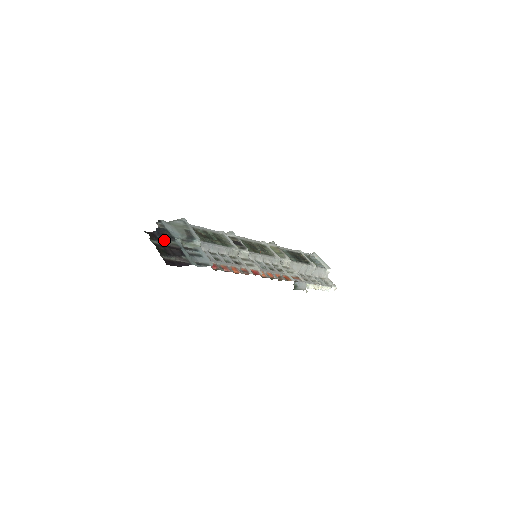
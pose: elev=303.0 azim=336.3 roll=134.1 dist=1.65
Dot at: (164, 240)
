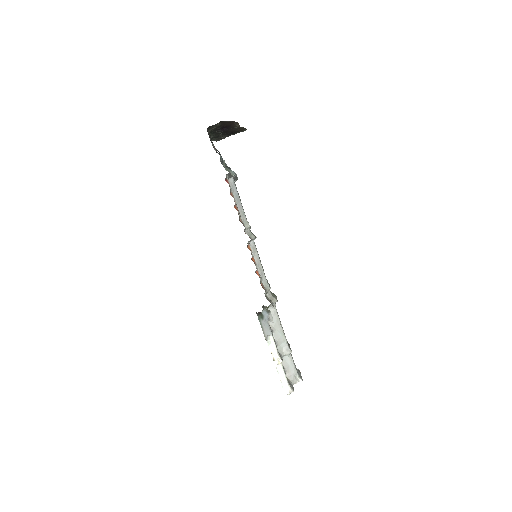
Dot at: occluded
